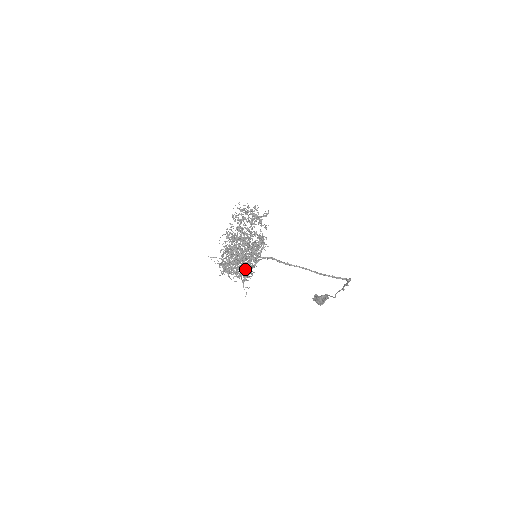
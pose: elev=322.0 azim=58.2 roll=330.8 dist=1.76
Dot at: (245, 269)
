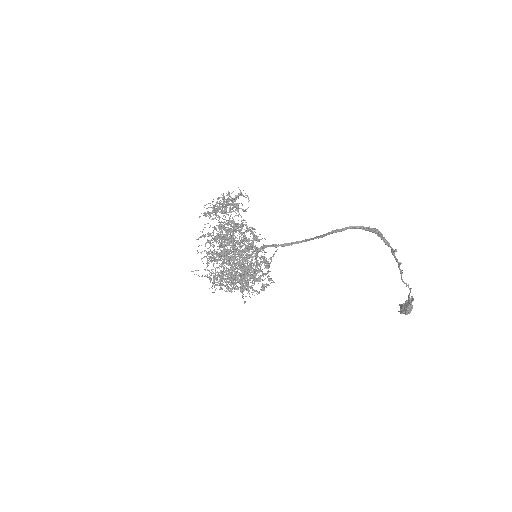
Dot at: occluded
